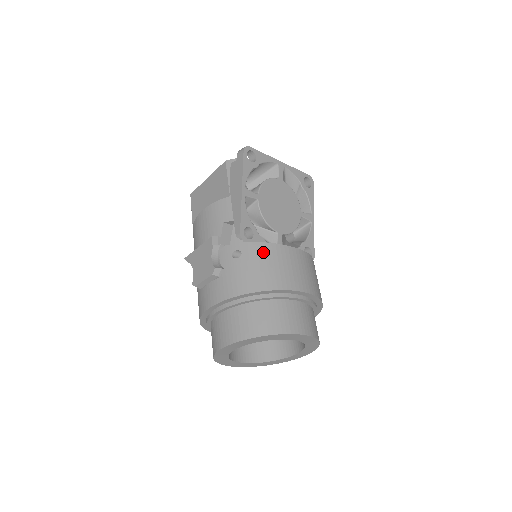
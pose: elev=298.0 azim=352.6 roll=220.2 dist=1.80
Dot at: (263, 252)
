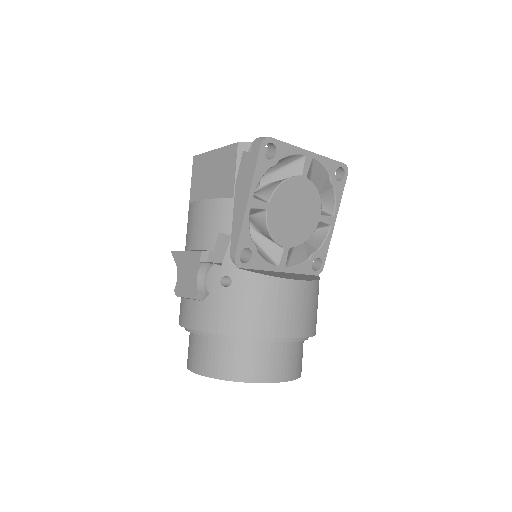
Dot at: (257, 287)
